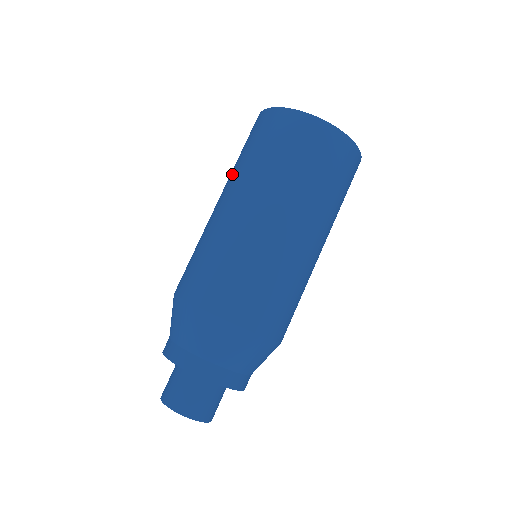
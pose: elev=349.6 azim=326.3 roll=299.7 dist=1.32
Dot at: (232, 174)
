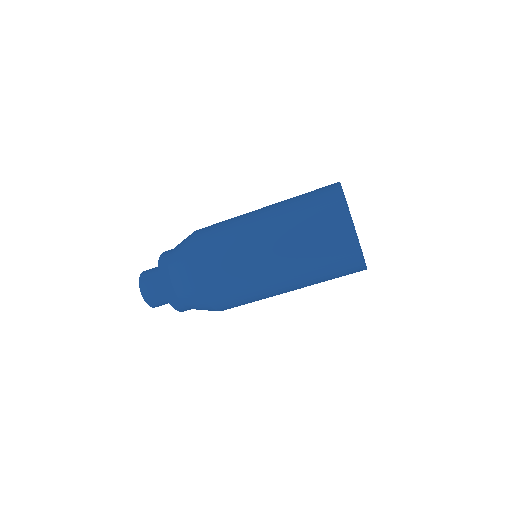
Dot at: occluded
